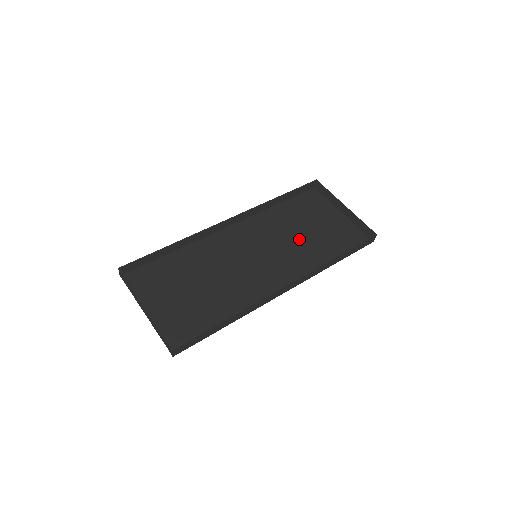
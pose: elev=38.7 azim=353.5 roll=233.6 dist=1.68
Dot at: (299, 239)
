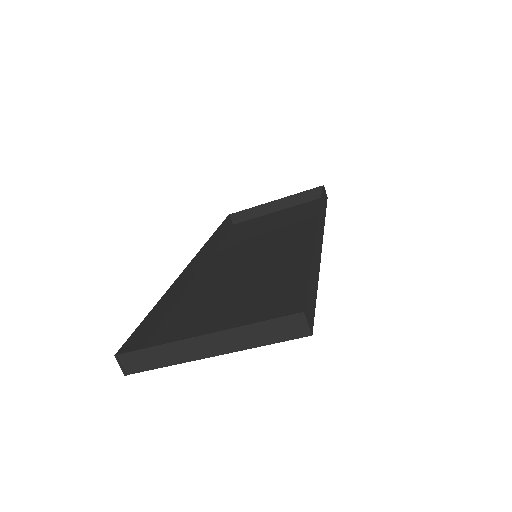
Dot at: (273, 232)
